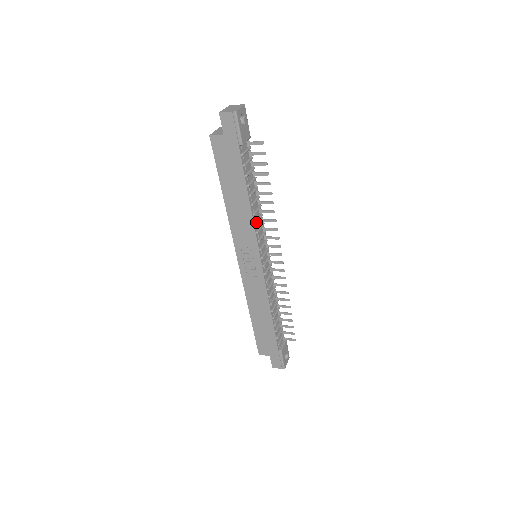
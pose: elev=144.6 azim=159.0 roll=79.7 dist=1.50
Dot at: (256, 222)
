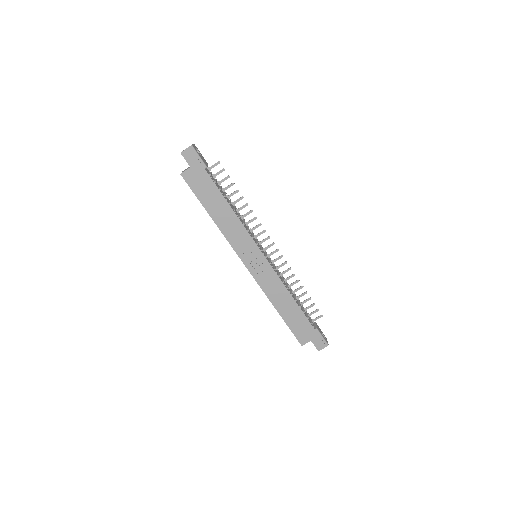
Dot at: (243, 223)
